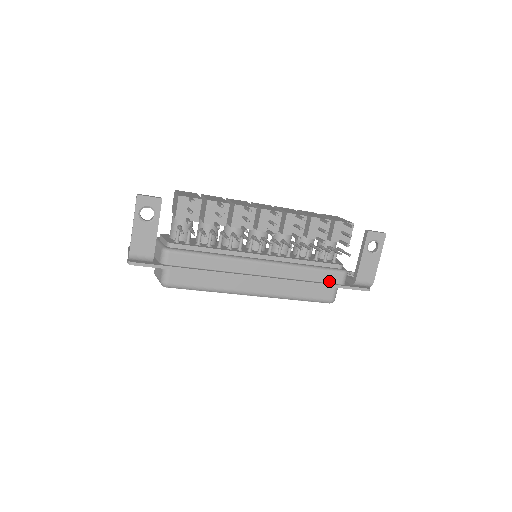
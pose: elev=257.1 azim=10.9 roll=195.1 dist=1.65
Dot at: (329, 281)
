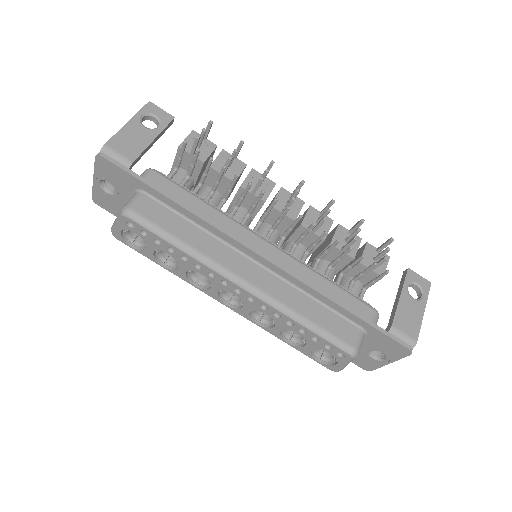
Dot at: (354, 311)
